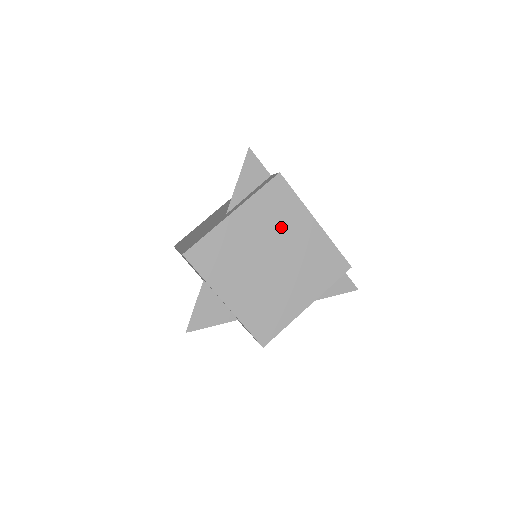
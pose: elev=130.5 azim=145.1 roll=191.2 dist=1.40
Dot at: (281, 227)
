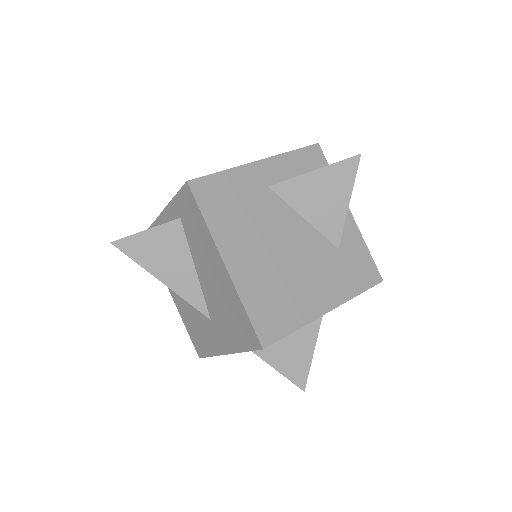
Dot at: occluded
